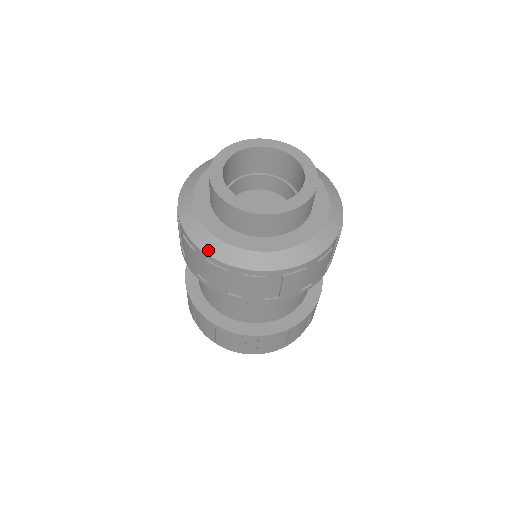
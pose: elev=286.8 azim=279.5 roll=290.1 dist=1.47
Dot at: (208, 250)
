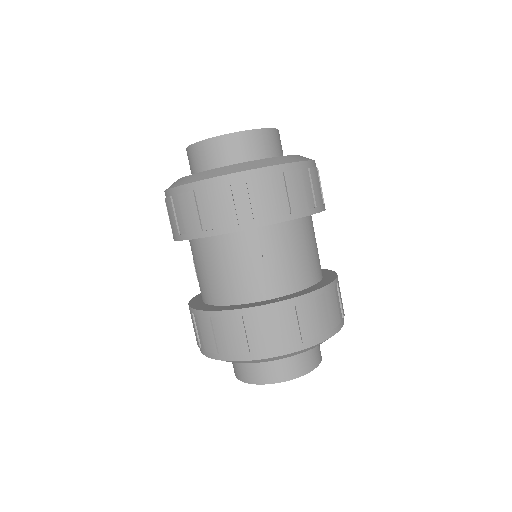
Dot at: (206, 177)
